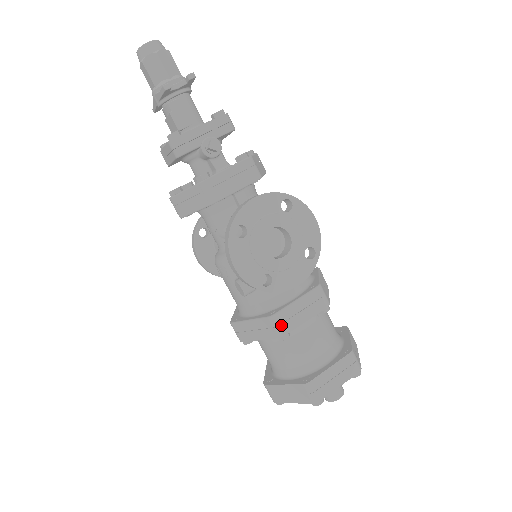
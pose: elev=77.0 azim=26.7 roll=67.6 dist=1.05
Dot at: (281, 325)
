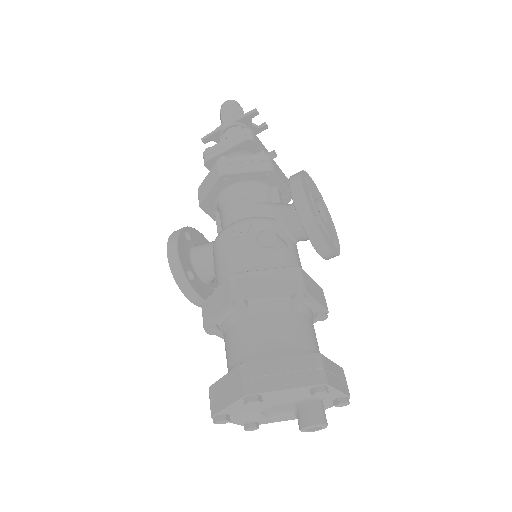
Dot at: (304, 280)
